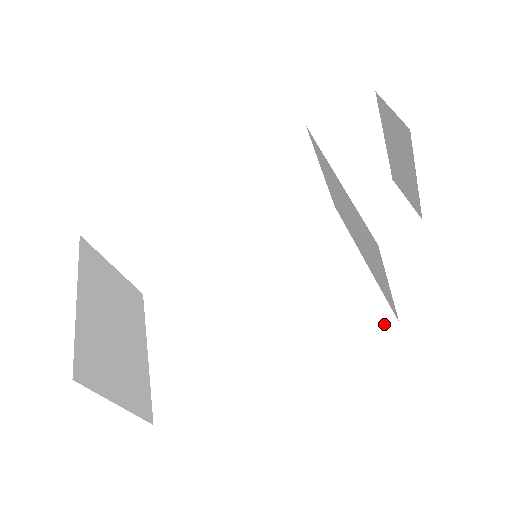
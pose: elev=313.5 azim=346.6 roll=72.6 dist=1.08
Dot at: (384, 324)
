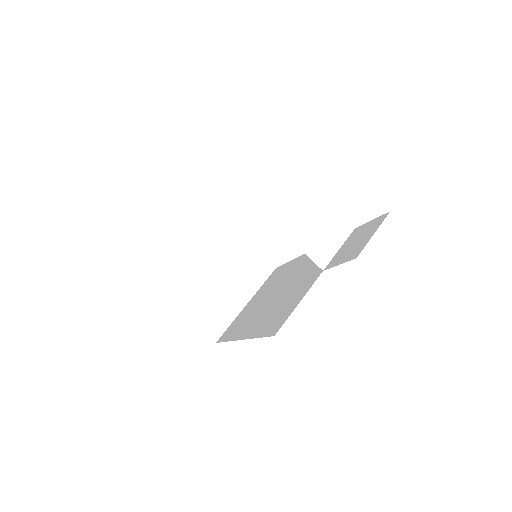
Dot at: (272, 333)
